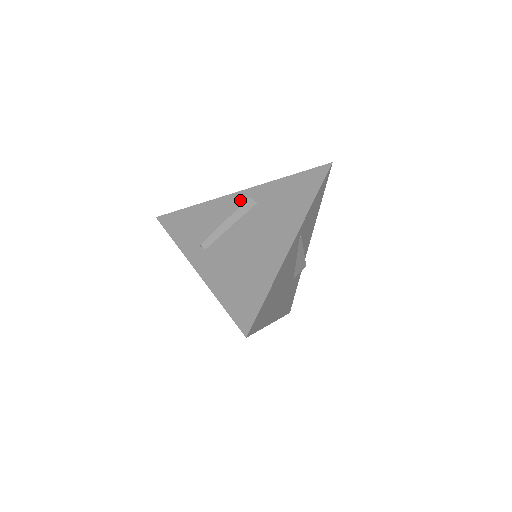
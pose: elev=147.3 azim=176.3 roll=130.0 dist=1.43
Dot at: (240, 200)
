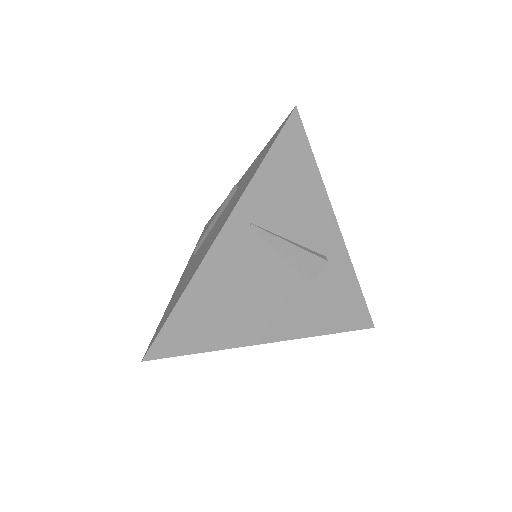
Dot at: occluded
